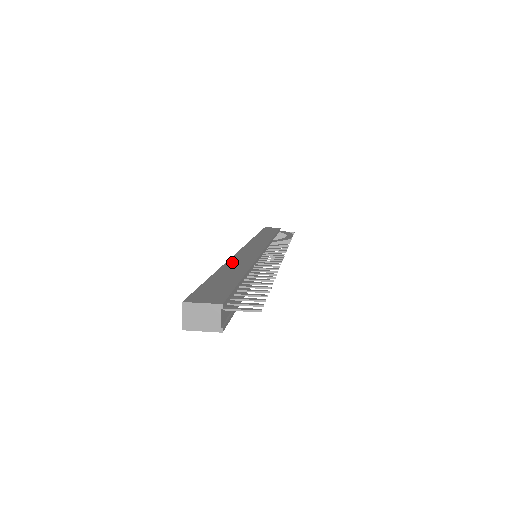
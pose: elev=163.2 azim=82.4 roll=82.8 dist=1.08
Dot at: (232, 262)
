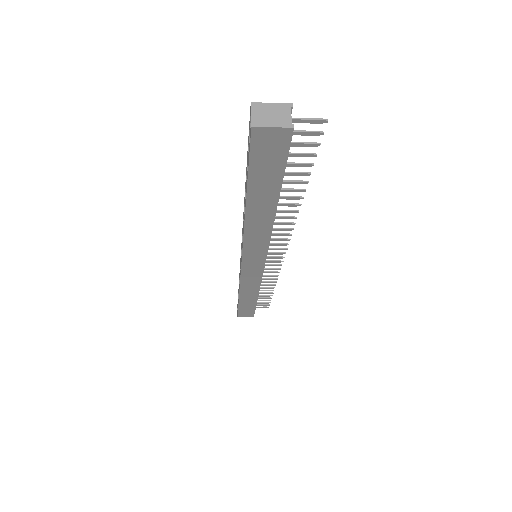
Dot at: occluded
